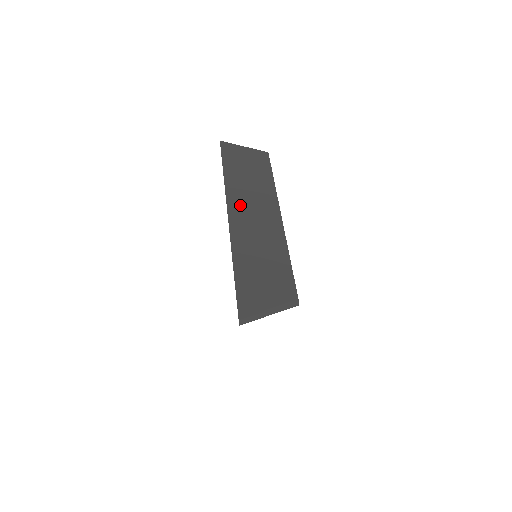
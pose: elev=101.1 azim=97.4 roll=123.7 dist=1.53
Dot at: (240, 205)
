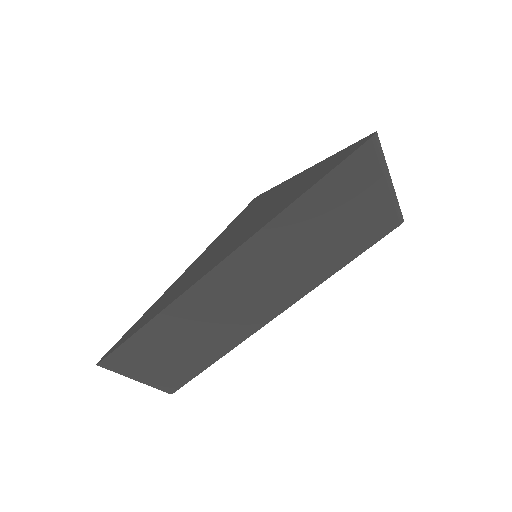
Dot at: (250, 265)
